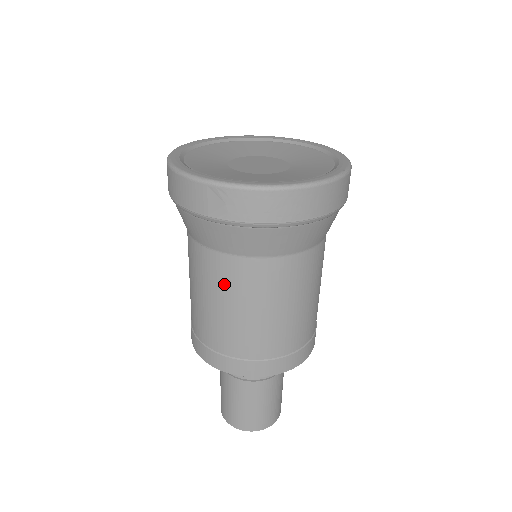
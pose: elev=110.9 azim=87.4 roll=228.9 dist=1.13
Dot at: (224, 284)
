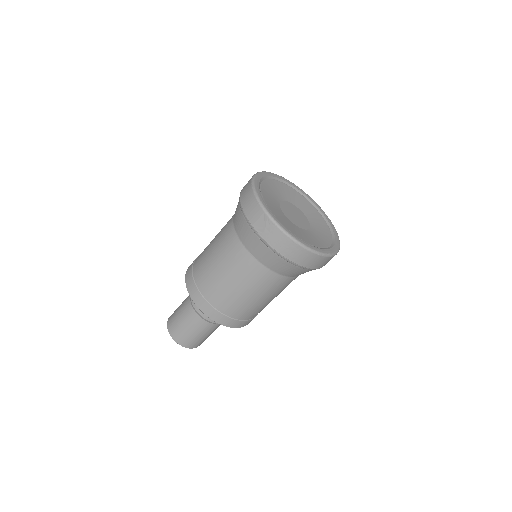
Dot at: (232, 260)
